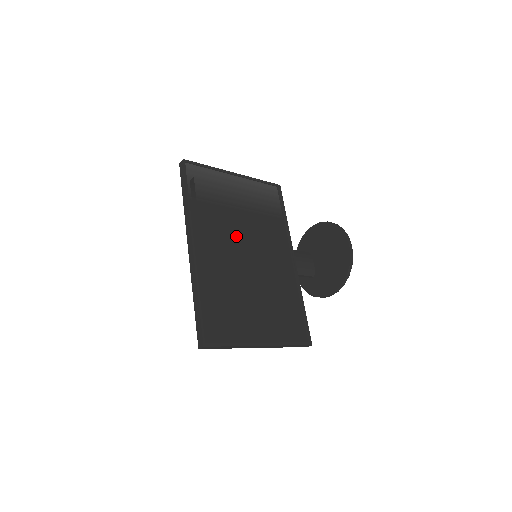
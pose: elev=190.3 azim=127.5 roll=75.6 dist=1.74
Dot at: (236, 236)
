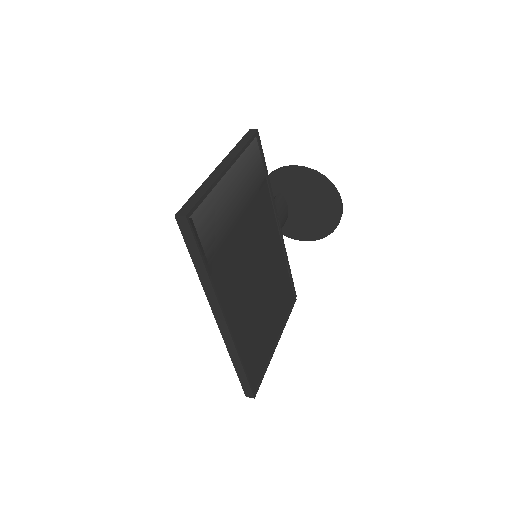
Dot at: (245, 260)
